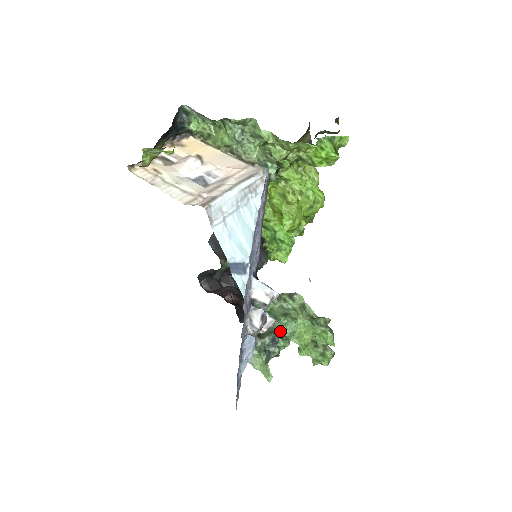
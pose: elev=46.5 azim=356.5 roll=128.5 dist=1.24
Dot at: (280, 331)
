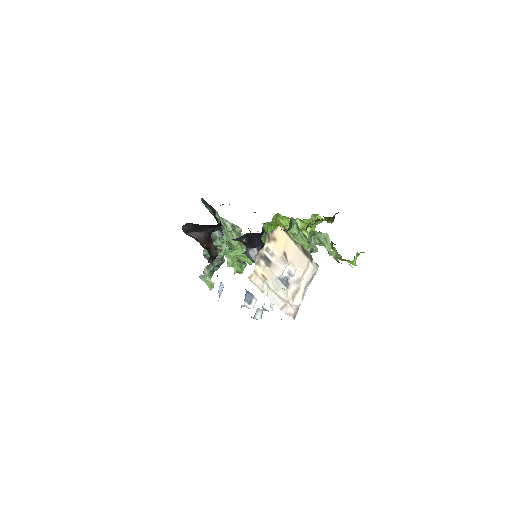
Dot at: occluded
